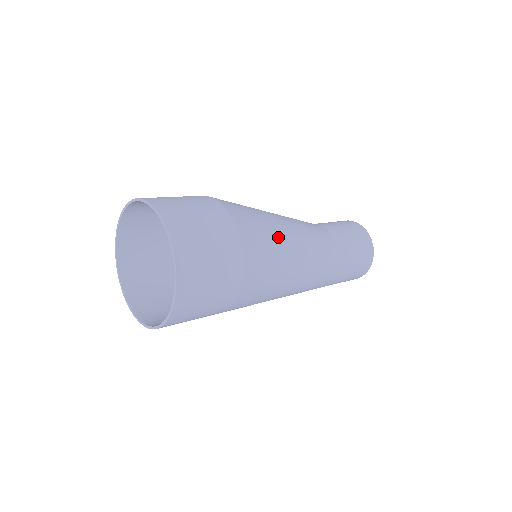
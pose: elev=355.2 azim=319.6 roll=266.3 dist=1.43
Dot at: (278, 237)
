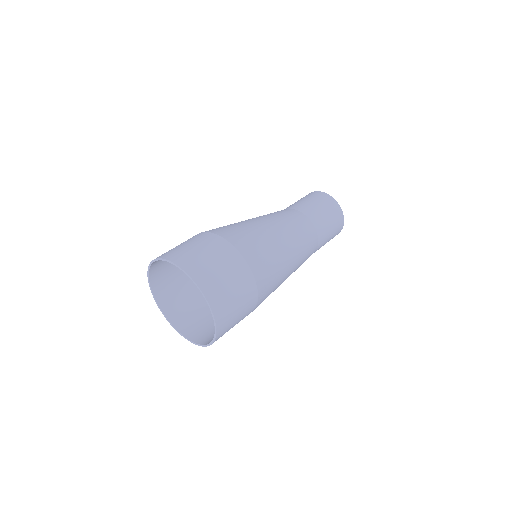
Dot at: (281, 264)
